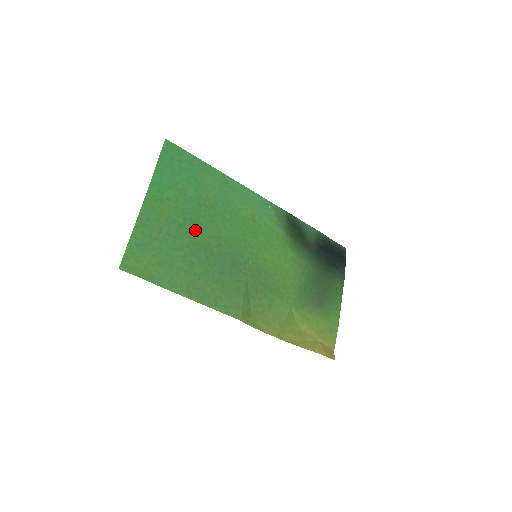
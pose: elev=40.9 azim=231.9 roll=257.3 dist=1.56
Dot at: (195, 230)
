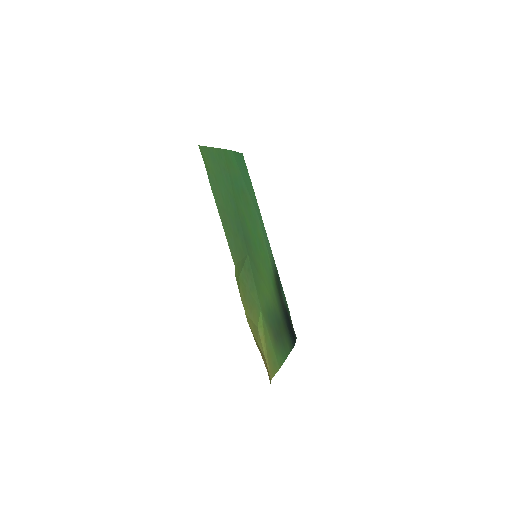
Dot at: (237, 196)
